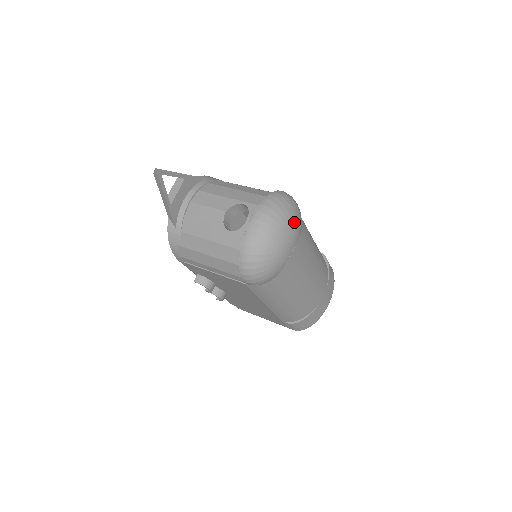
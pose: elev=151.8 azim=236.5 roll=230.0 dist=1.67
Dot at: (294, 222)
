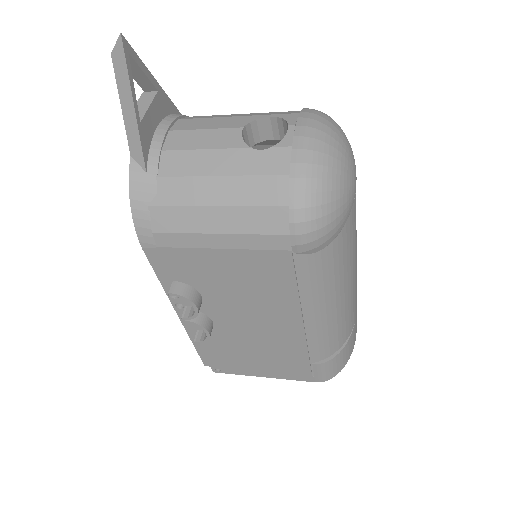
Dot at: occluded
